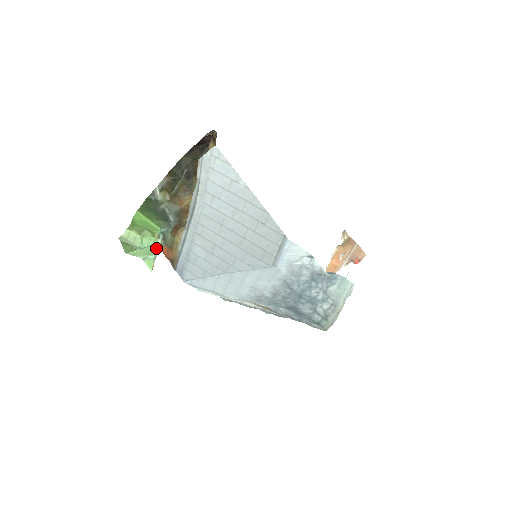
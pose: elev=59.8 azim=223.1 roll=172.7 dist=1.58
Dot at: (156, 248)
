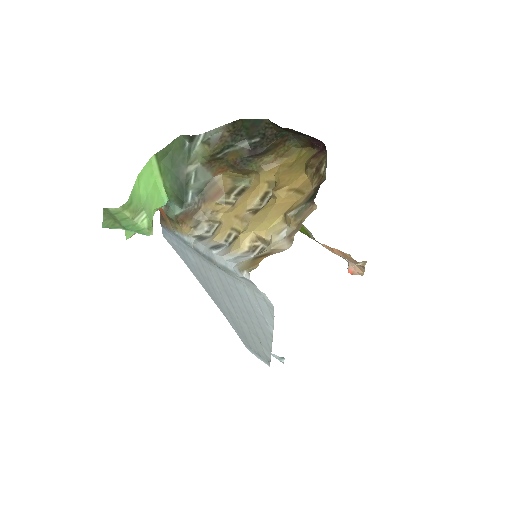
Dot at: occluded
